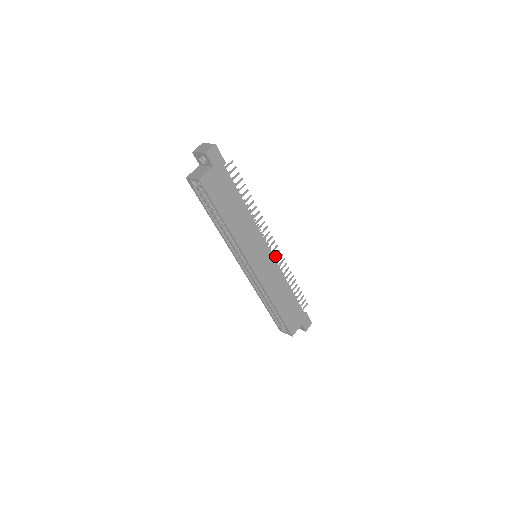
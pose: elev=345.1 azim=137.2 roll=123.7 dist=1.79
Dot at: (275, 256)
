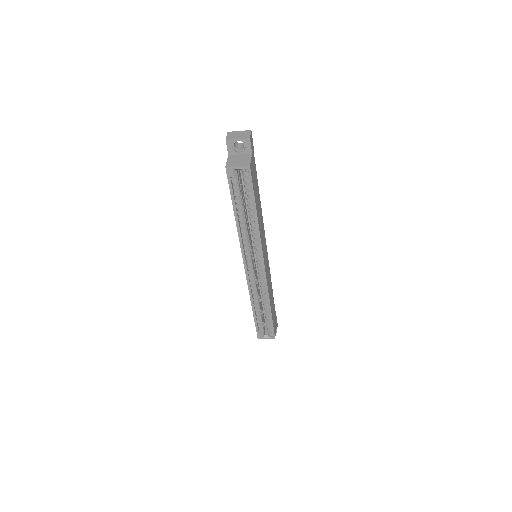
Dot at: occluded
